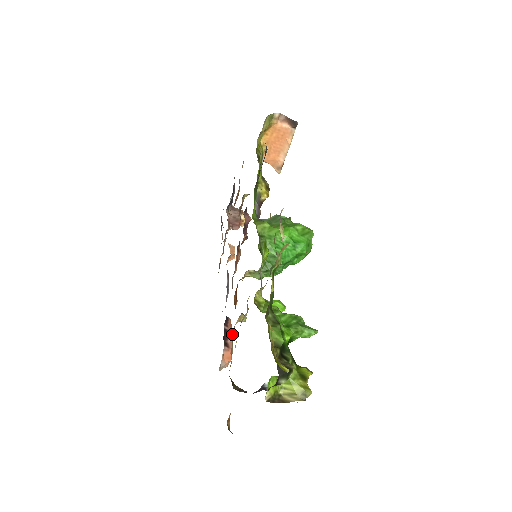
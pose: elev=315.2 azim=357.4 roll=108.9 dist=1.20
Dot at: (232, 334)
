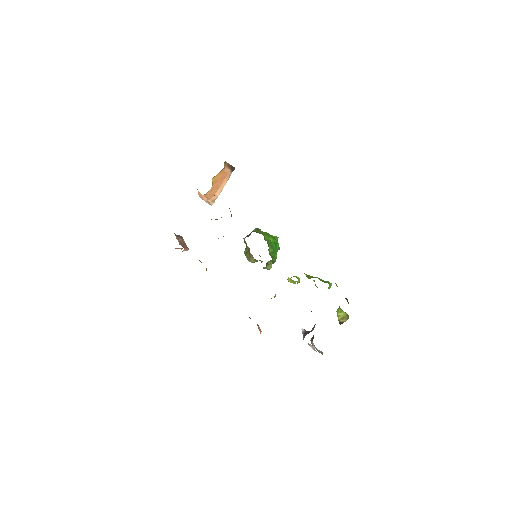
Dot at: occluded
